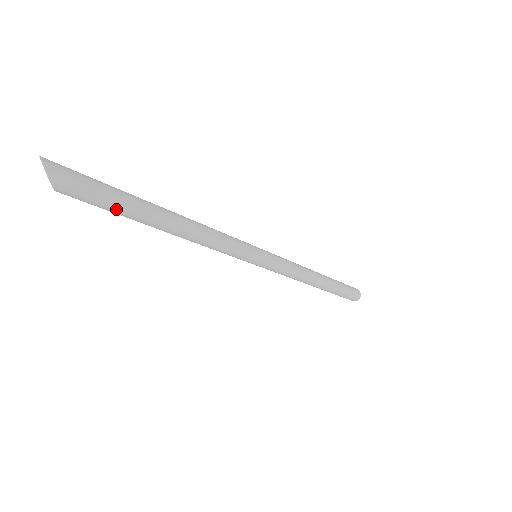
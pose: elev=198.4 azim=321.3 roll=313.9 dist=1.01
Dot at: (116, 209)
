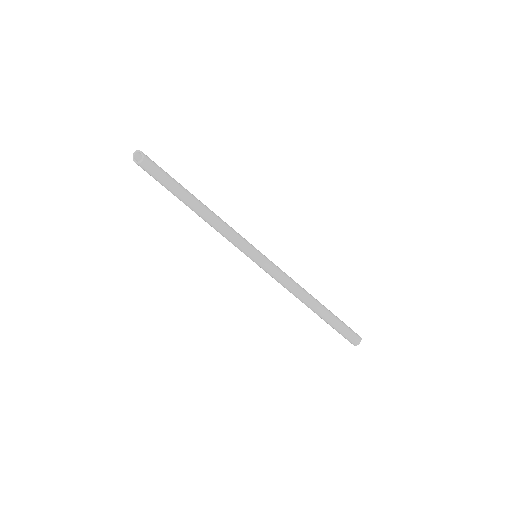
Dot at: (171, 178)
